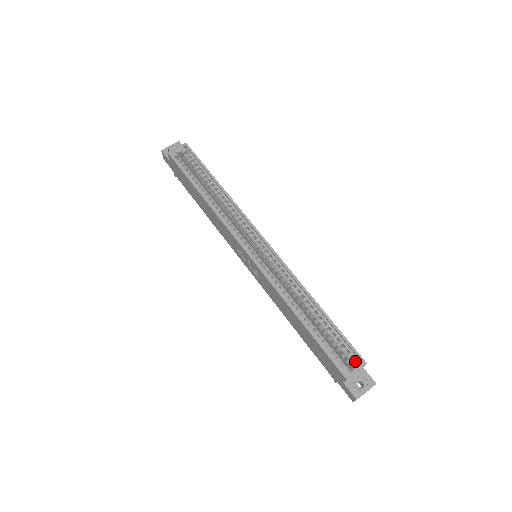
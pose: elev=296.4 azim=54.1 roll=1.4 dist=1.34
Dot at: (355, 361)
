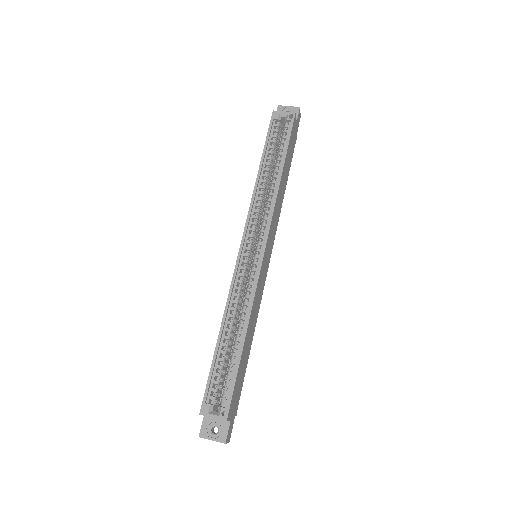
Dot at: (221, 409)
